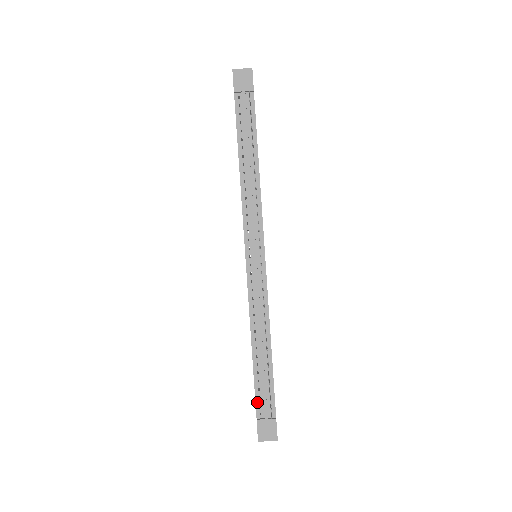
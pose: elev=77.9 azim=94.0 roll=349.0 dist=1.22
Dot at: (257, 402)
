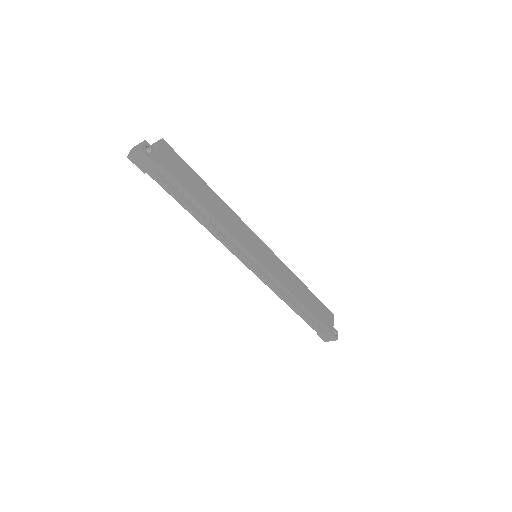
Dot at: (312, 327)
